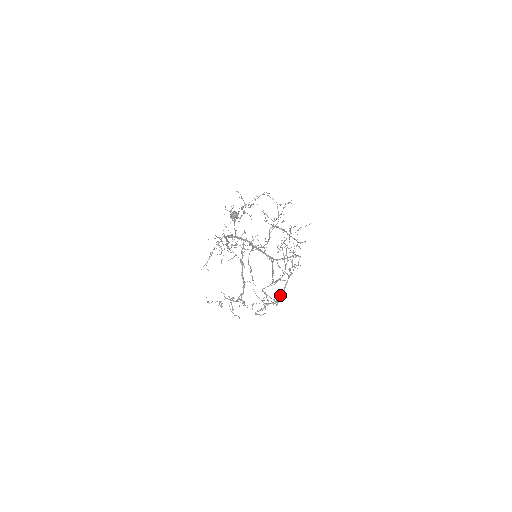
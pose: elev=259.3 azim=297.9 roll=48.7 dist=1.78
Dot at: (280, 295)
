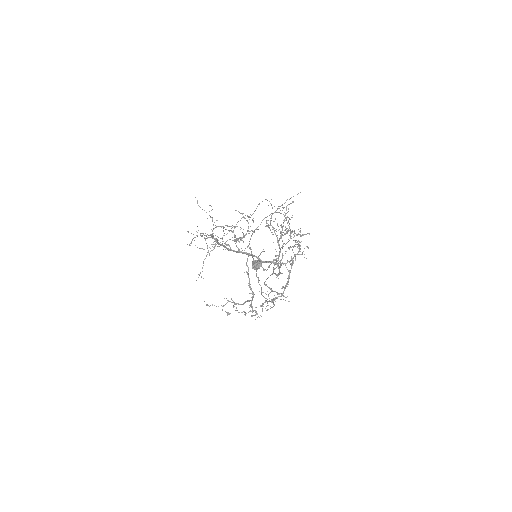
Dot at: (285, 286)
